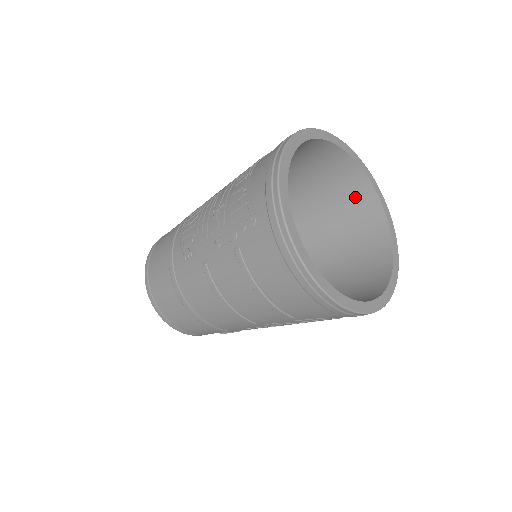
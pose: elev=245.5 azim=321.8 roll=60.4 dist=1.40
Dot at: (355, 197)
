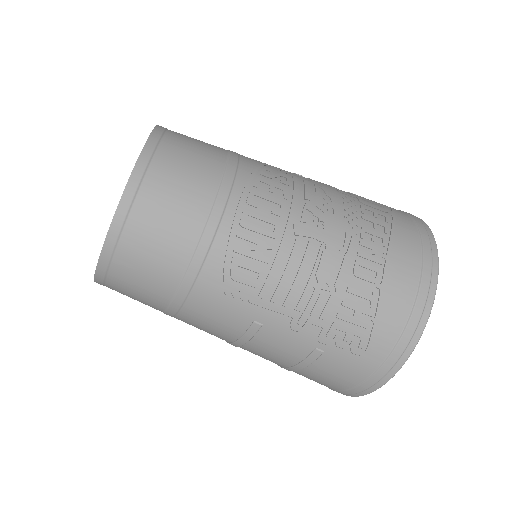
Dot at: occluded
